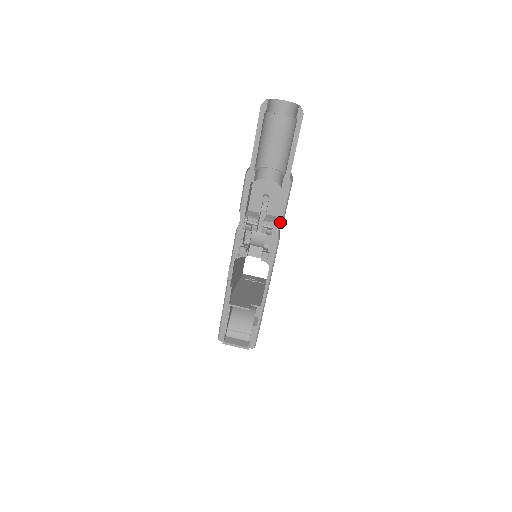
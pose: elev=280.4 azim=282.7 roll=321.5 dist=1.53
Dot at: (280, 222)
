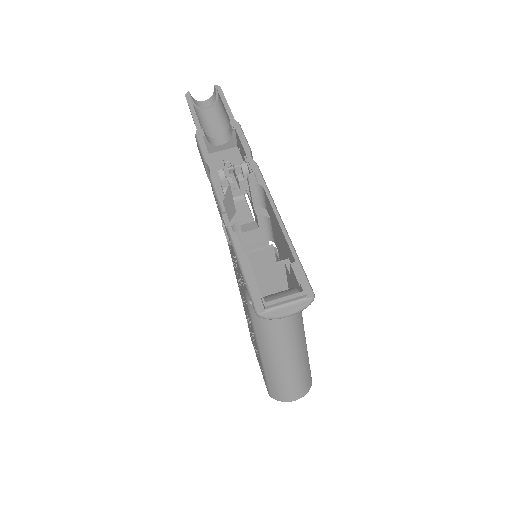
Dot at: (248, 151)
